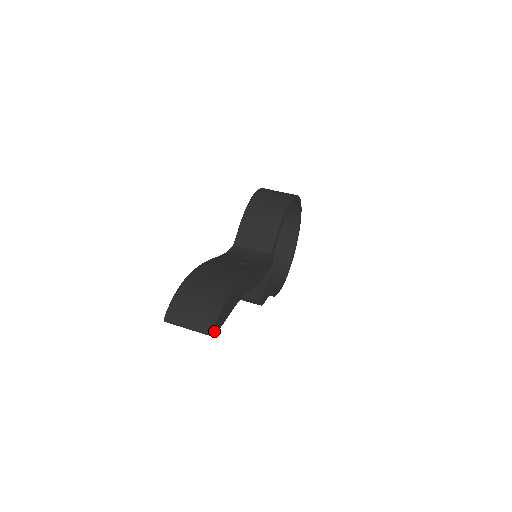
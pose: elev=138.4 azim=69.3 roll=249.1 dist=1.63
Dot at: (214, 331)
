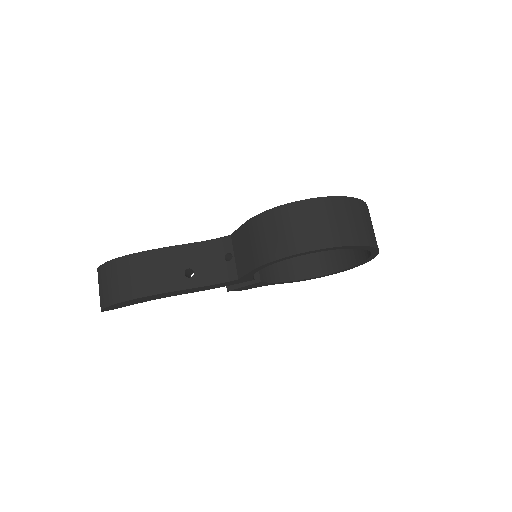
Dot at: (104, 310)
